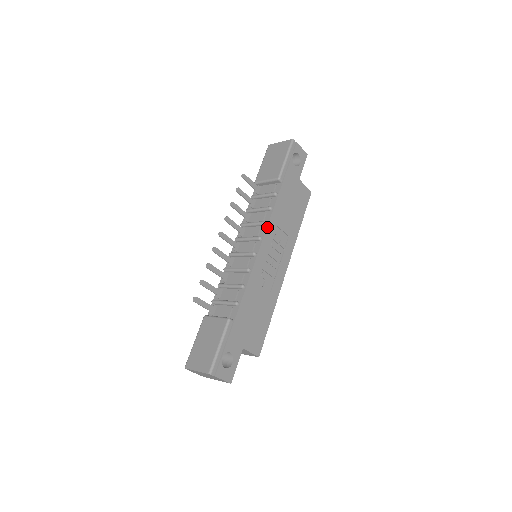
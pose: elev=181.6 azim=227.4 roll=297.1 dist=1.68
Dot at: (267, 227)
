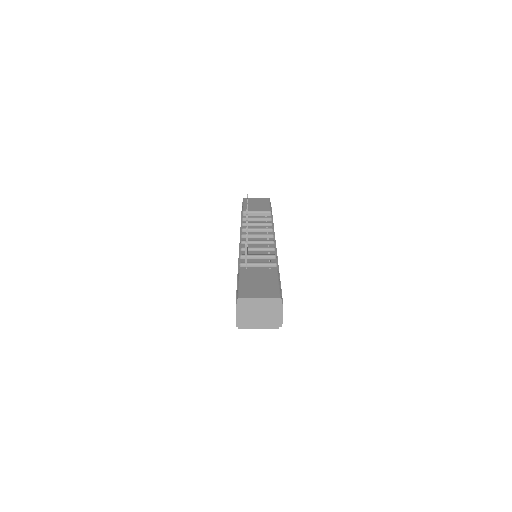
Dot at: (274, 233)
